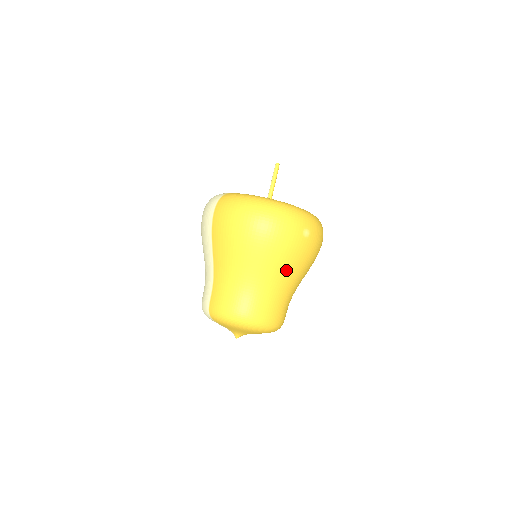
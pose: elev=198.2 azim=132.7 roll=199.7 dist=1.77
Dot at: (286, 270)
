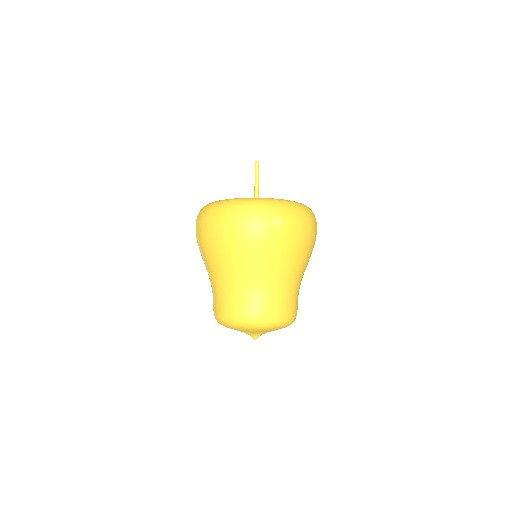
Dot at: (268, 262)
